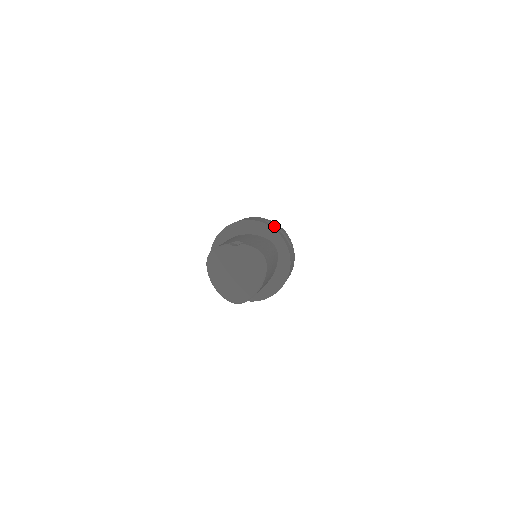
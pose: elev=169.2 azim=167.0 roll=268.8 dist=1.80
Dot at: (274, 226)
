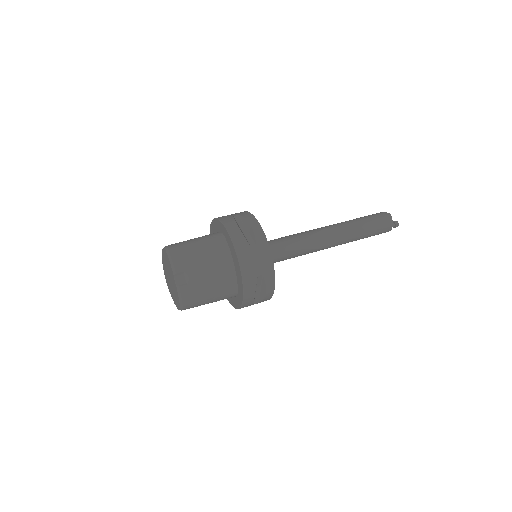
Dot at: occluded
